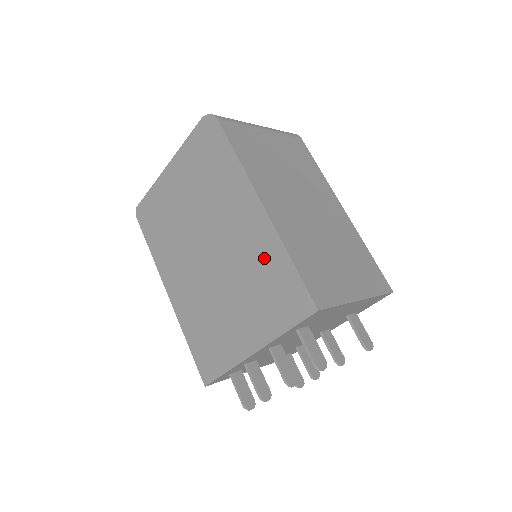
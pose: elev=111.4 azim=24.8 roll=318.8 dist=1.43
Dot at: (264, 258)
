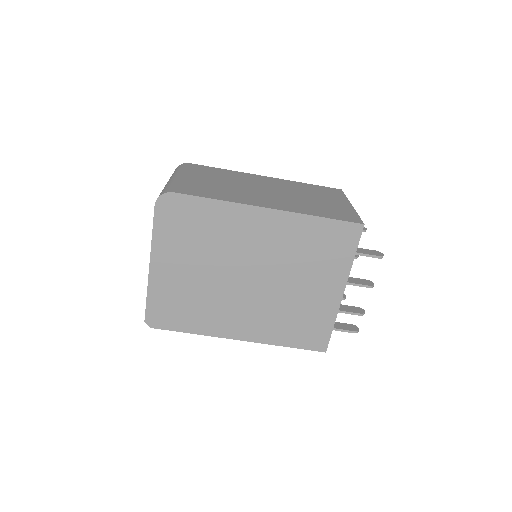
Dot at: (300, 236)
